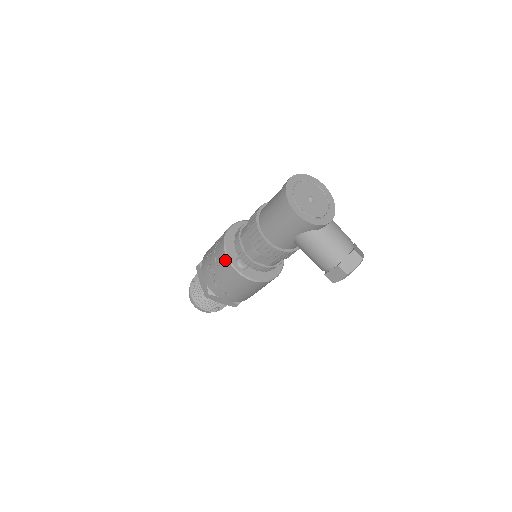
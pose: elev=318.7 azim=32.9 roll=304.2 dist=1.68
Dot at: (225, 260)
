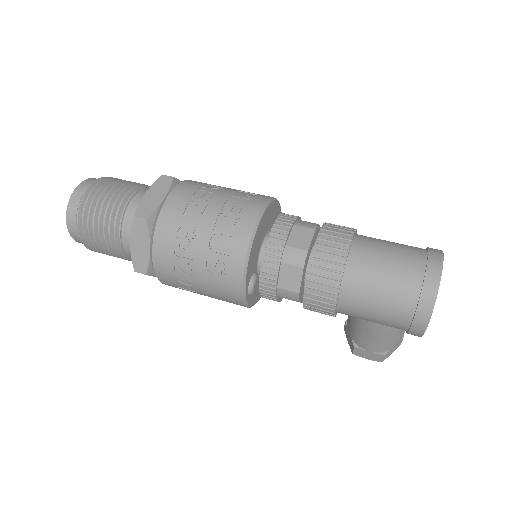
Dot at: (236, 280)
